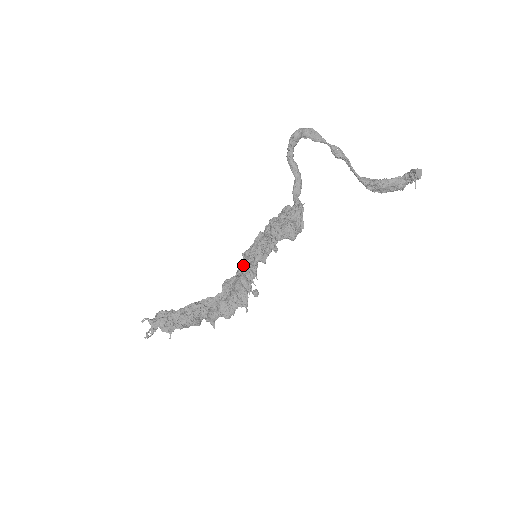
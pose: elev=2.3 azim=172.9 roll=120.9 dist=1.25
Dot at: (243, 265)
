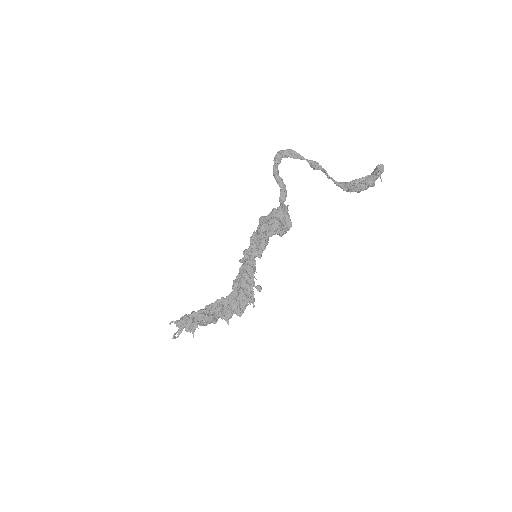
Dot at: (242, 260)
